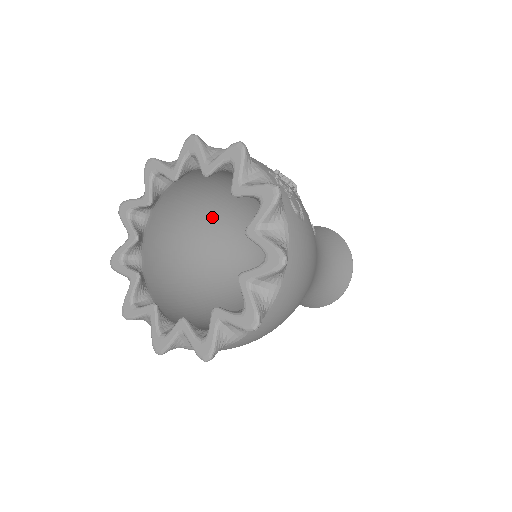
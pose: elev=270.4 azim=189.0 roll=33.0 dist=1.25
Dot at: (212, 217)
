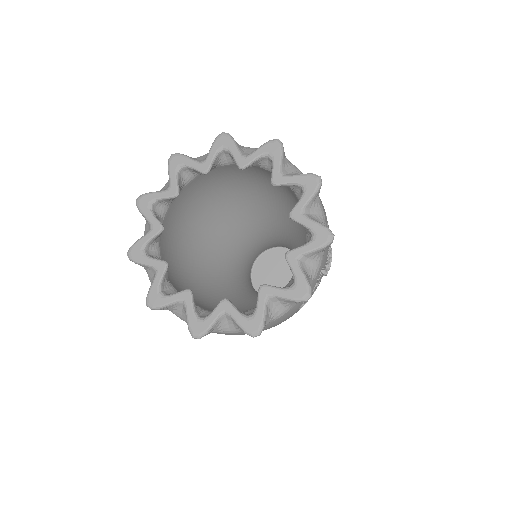
Dot at: (267, 199)
